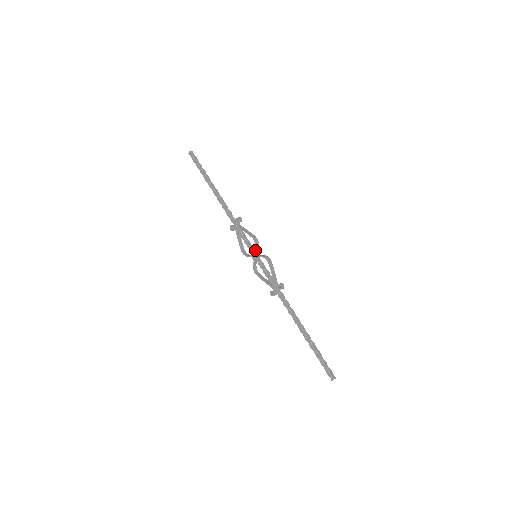
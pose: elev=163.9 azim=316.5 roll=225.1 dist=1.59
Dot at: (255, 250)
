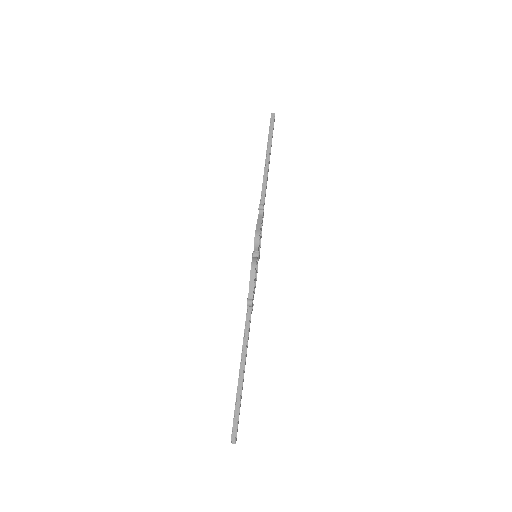
Dot at: (254, 248)
